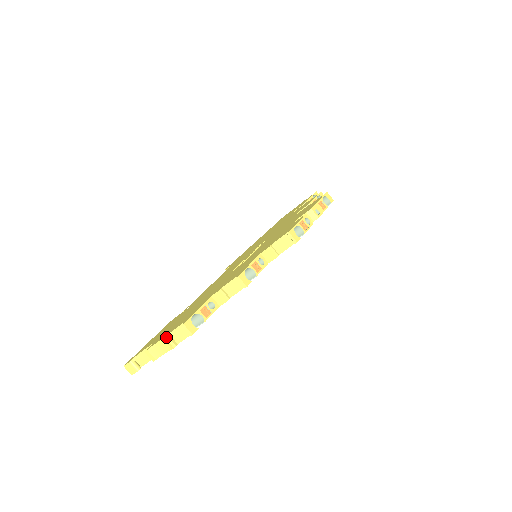
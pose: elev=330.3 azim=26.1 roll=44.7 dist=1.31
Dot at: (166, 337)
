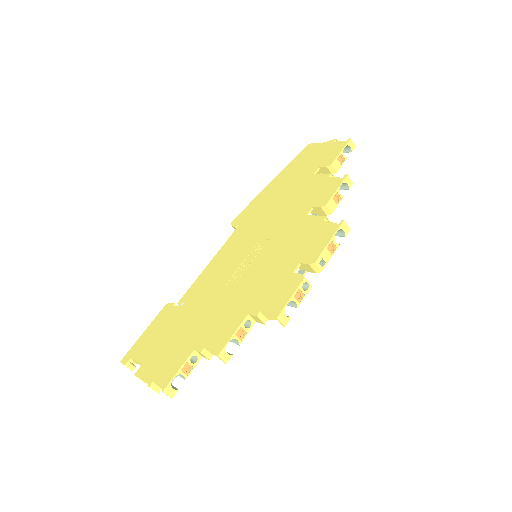
Dot at: (150, 387)
